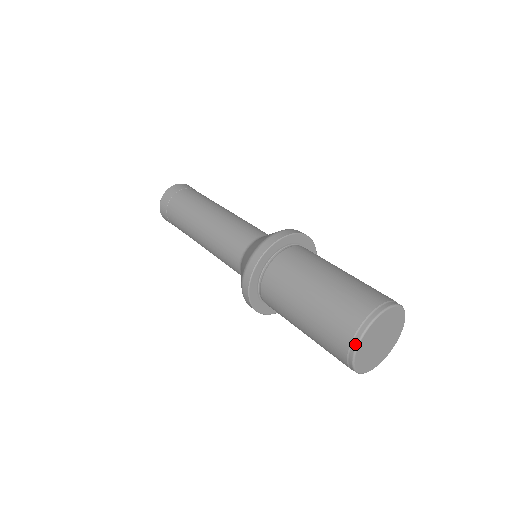
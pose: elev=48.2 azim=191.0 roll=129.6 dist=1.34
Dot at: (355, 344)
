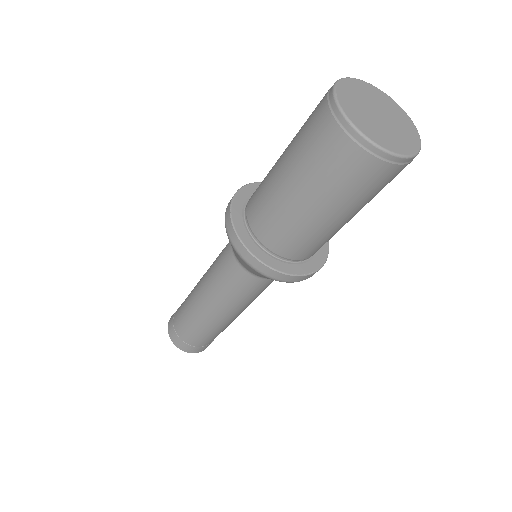
Dot at: (337, 112)
